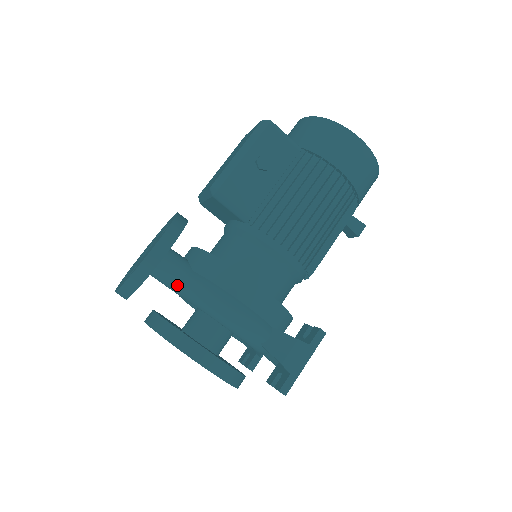
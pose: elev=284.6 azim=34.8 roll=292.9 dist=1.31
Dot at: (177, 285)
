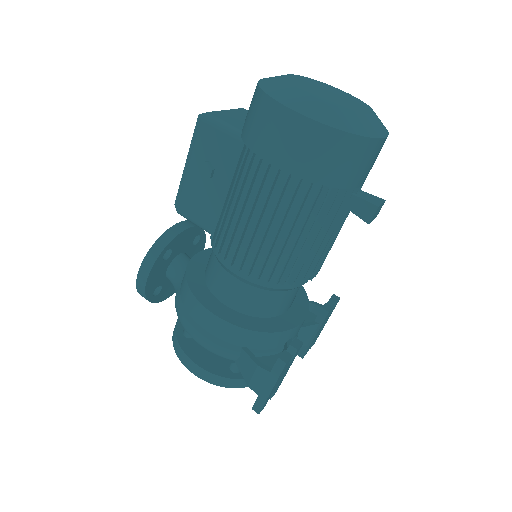
Dot at: occluded
